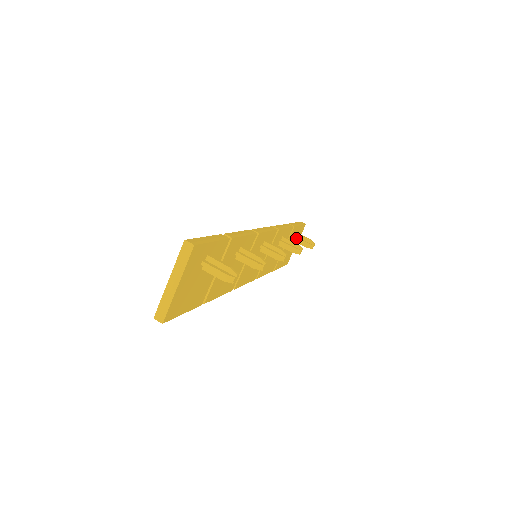
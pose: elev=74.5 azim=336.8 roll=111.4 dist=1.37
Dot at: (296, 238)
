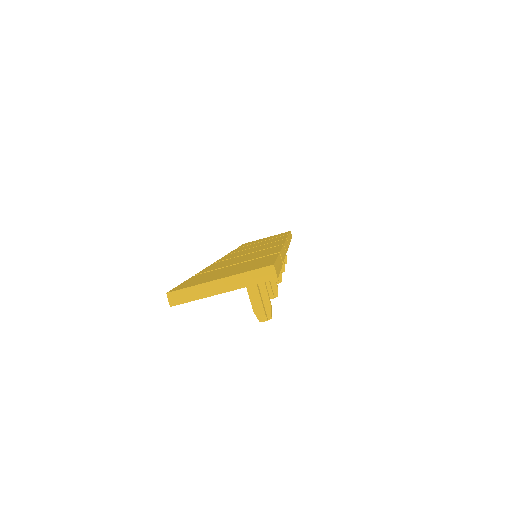
Dot at: occluded
